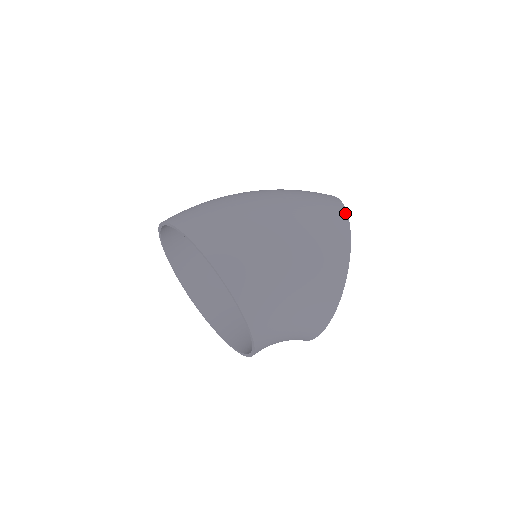
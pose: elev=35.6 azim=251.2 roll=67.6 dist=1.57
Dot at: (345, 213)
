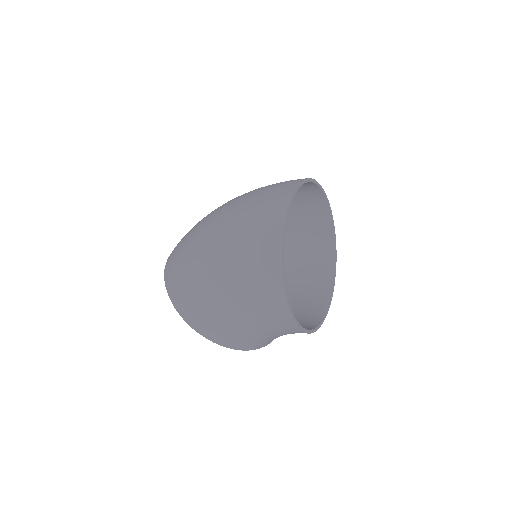
Dot at: (280, 244)
